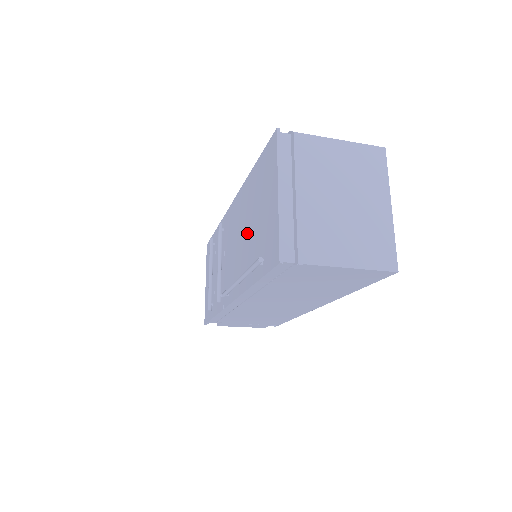
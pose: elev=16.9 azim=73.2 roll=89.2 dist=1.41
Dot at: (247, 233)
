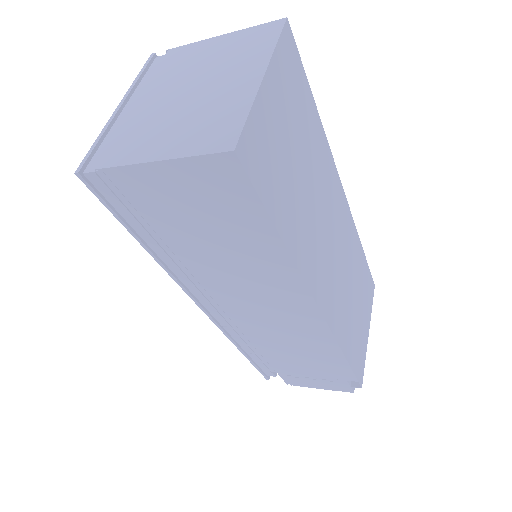
Dot at: occluded
